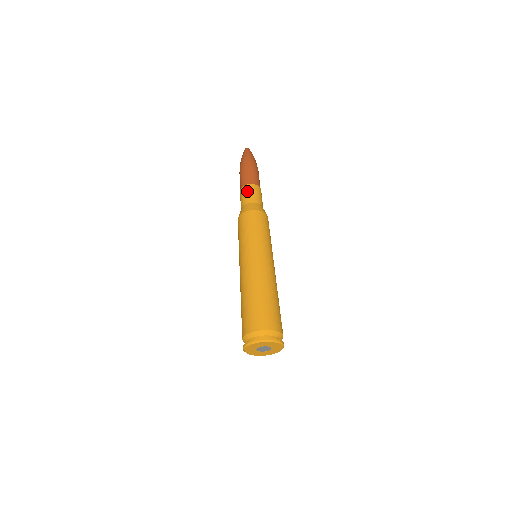
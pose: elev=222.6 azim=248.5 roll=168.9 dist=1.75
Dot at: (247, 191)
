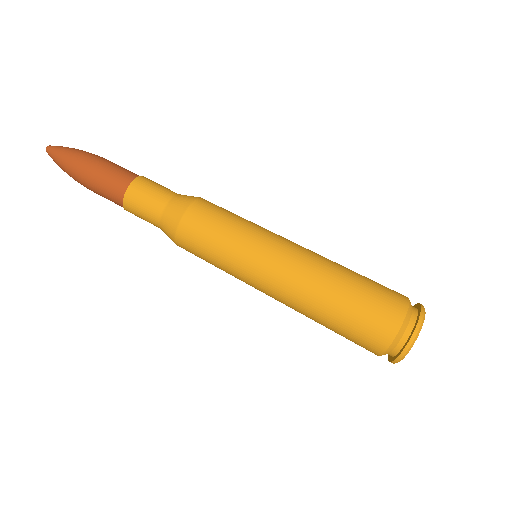
Dot at: (136, 205)
